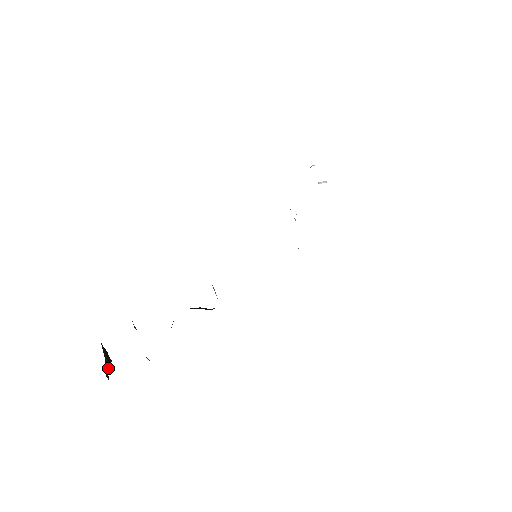
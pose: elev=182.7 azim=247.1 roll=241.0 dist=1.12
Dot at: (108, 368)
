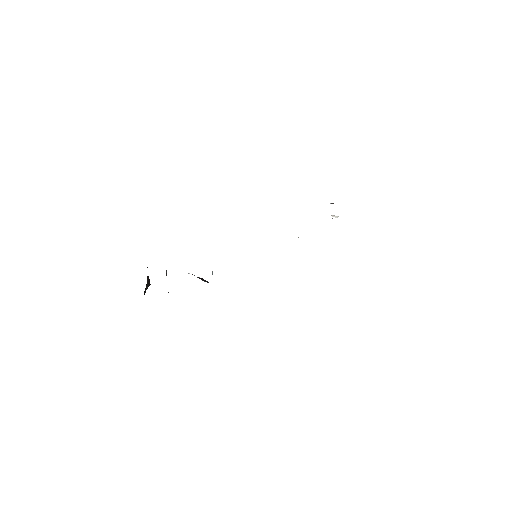
Dot at: (147, 288)
